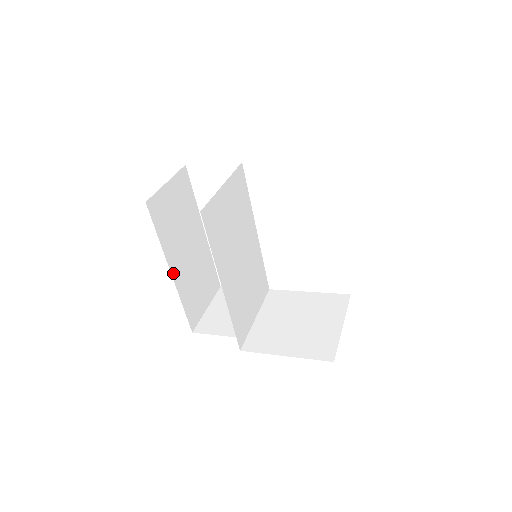
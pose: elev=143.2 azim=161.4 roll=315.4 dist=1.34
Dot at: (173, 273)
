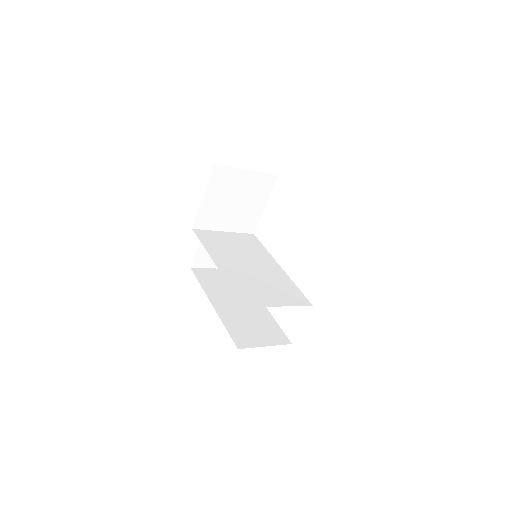
Dot at: (215, 306)
